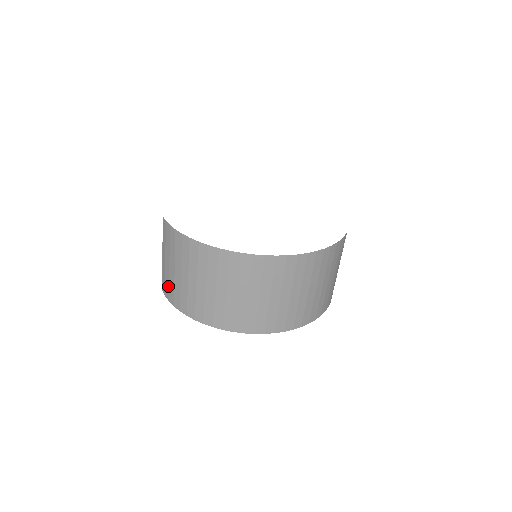
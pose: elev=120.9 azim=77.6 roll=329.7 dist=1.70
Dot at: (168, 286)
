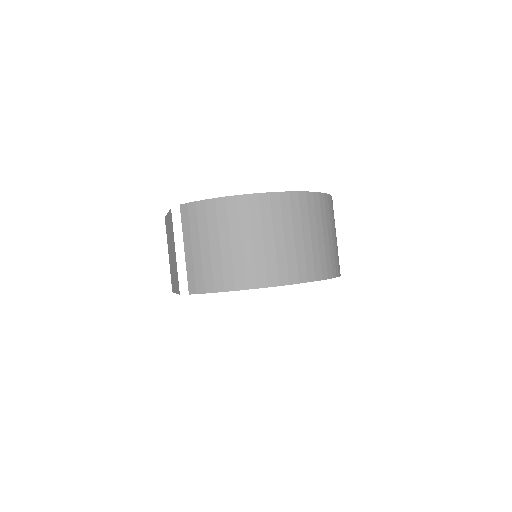
Dot at: (201, 275)
